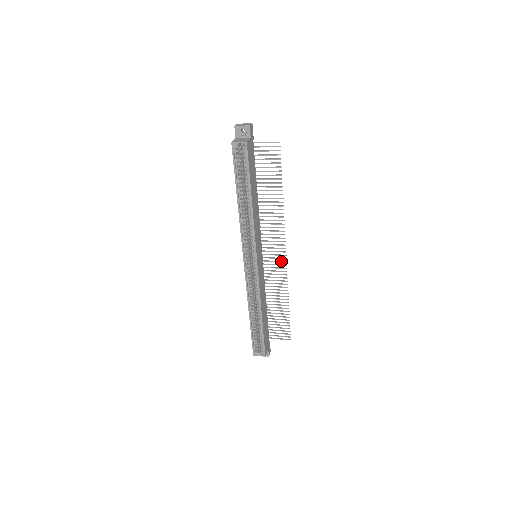
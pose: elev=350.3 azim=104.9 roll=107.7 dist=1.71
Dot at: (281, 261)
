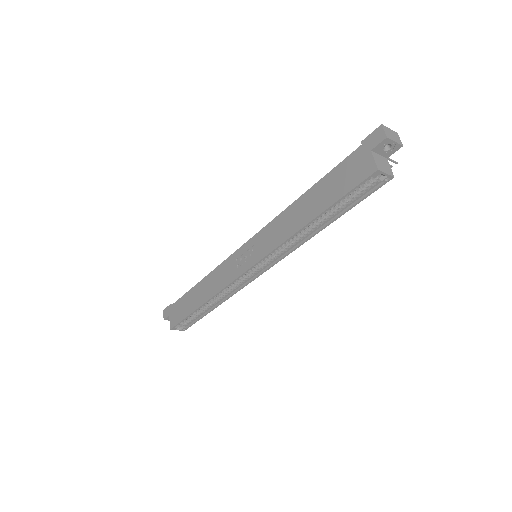
Dot at: occluded
